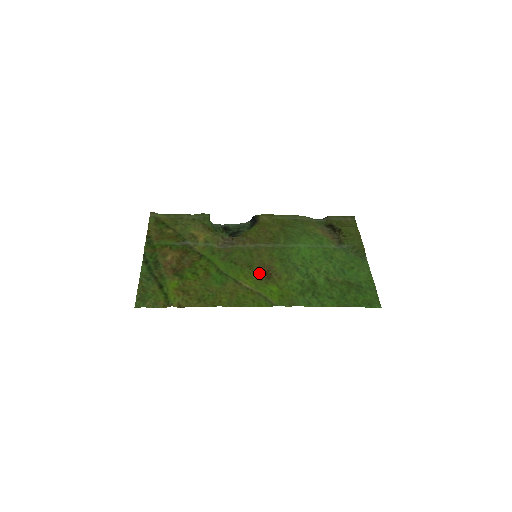
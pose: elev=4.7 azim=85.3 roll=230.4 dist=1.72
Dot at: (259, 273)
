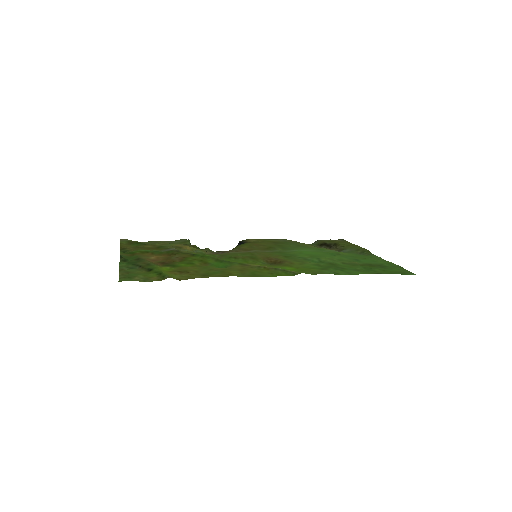
Dot at: (266, 263)
